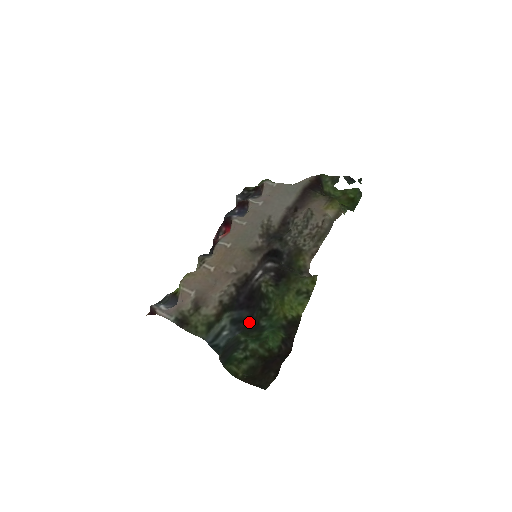
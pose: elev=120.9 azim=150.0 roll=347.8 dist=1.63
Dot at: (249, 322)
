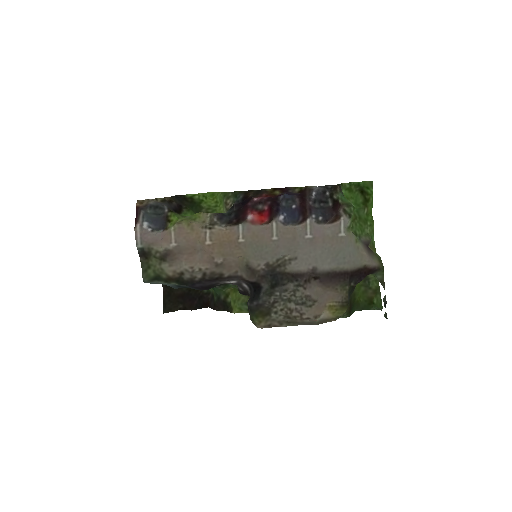
Dot at: occluded
